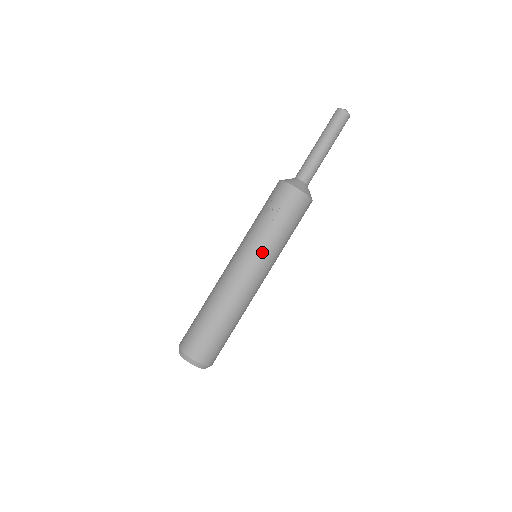
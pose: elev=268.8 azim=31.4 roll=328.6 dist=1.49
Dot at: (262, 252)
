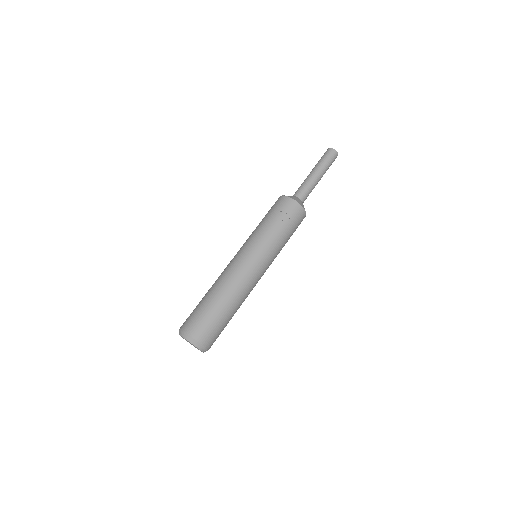
Dot at: (269, 254)
